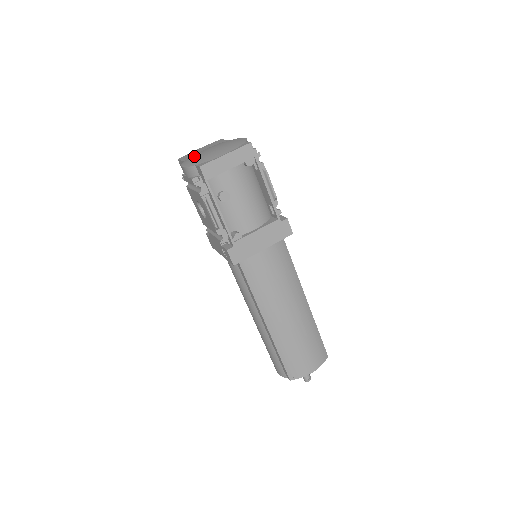
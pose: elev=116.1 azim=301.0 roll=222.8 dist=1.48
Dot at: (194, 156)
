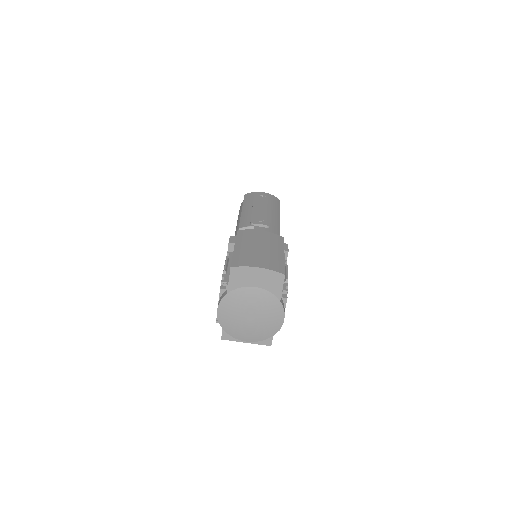
Dot at: (234, 307)
